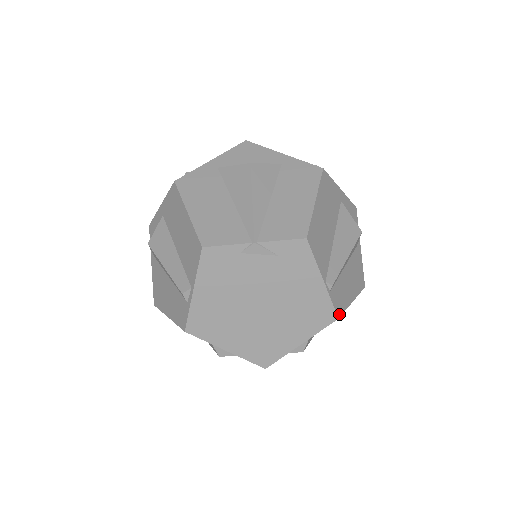
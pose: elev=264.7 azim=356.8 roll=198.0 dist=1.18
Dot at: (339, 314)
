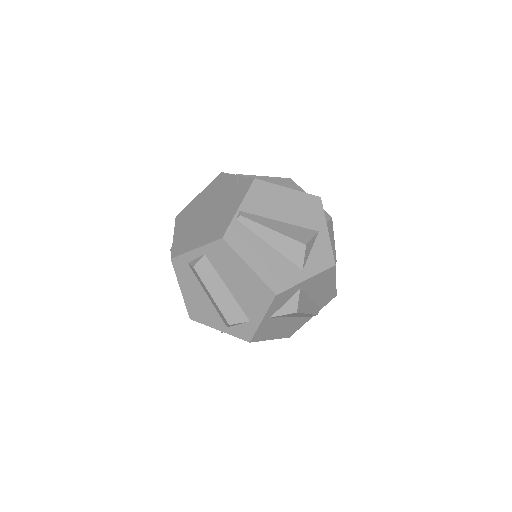
Dot at: (226, 239)
